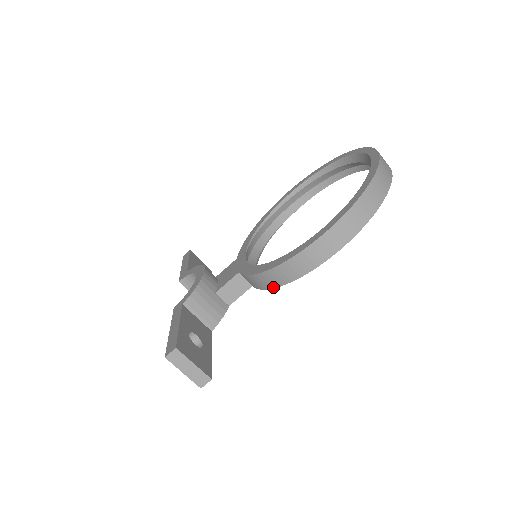
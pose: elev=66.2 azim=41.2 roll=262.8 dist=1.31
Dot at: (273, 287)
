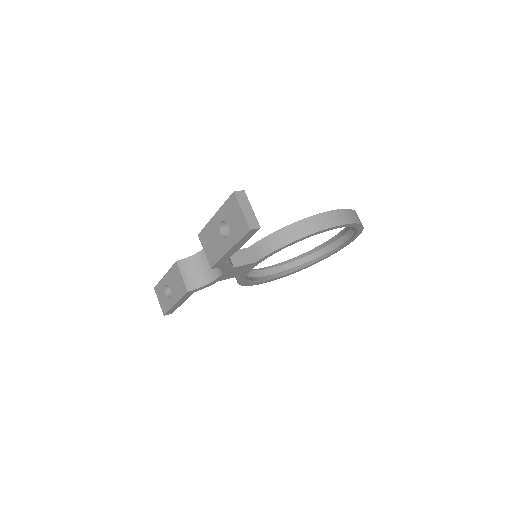
Dot at: (288, 243)
